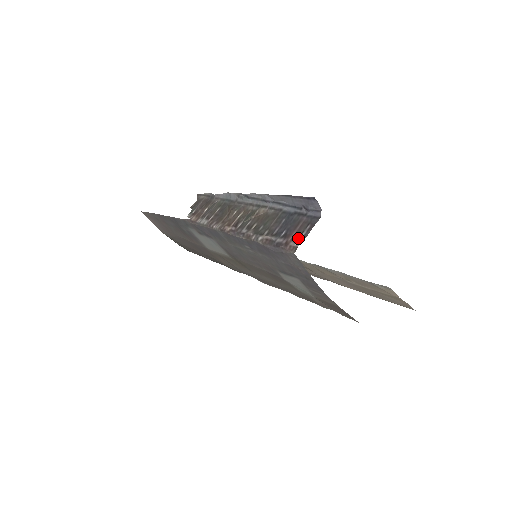
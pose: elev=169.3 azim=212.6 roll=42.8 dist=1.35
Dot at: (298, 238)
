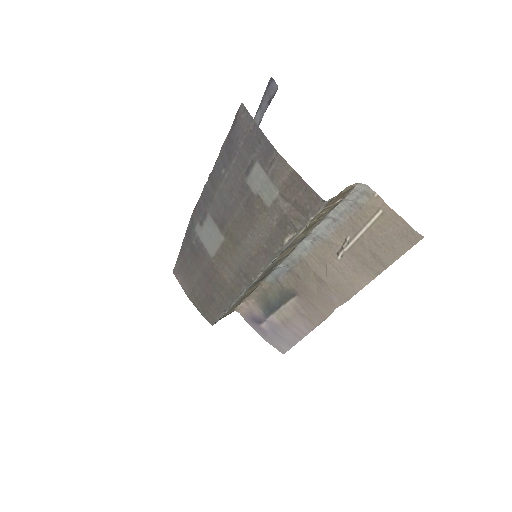
Dot at: occluded
